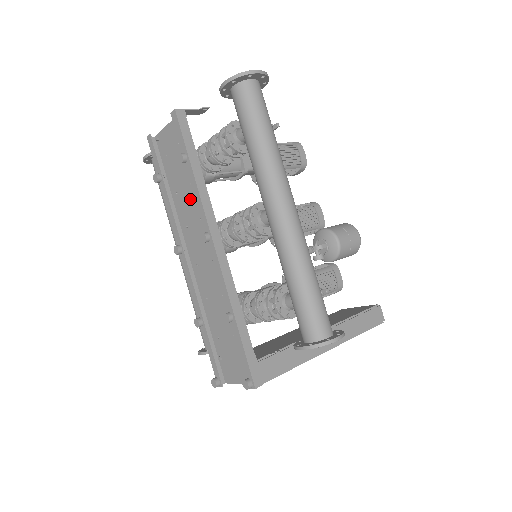
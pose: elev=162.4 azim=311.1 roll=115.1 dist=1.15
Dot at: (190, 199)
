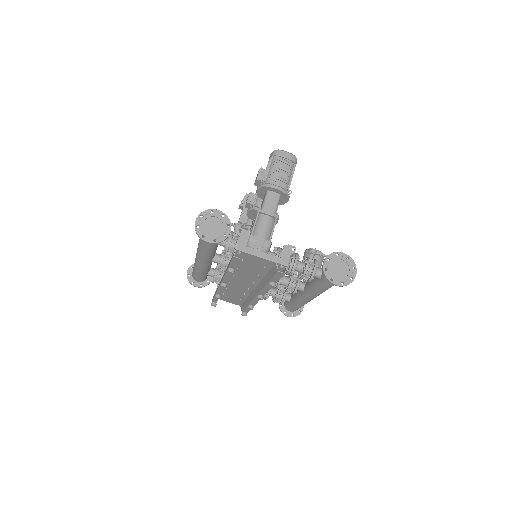
Dot at: (250, 276)
